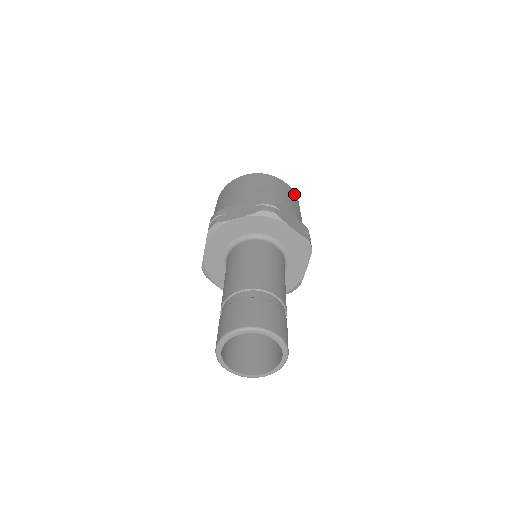
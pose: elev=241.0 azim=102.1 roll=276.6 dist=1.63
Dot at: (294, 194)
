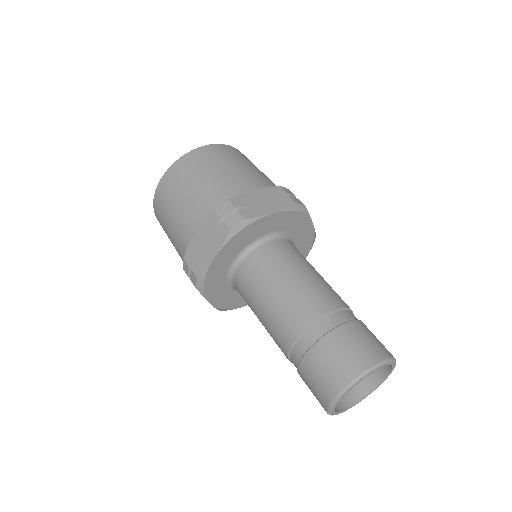
Dot at: occluded
